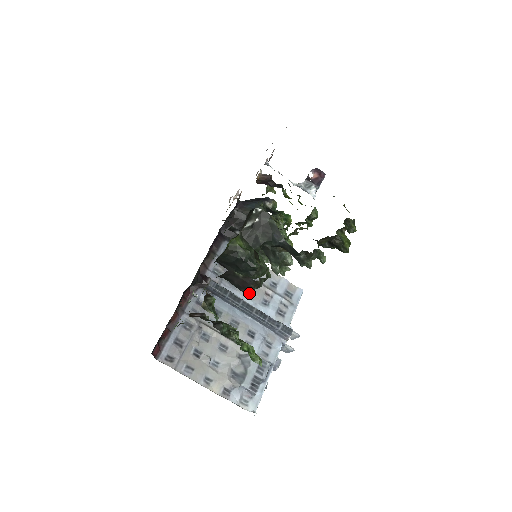
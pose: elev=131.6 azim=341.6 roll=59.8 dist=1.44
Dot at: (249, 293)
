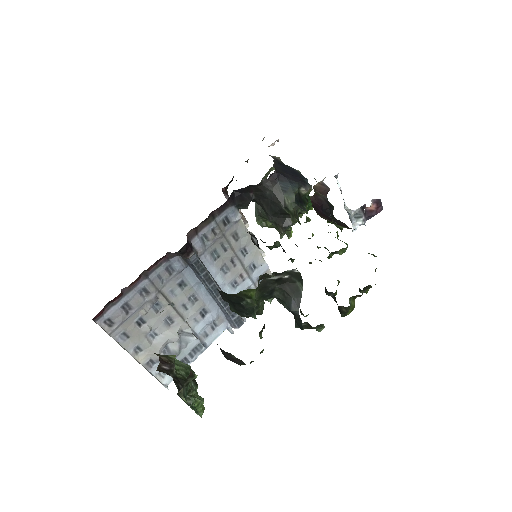
Dot at: (224, 270)
